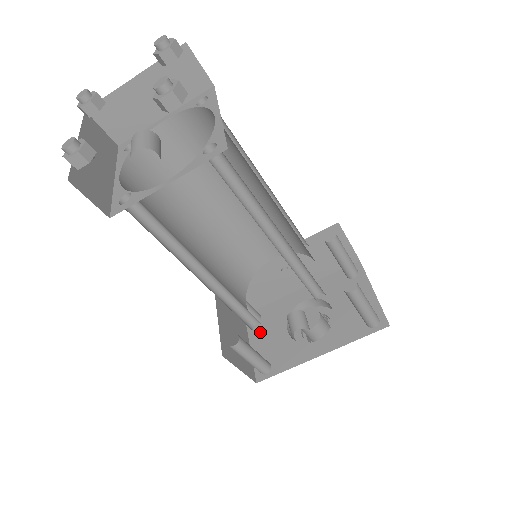
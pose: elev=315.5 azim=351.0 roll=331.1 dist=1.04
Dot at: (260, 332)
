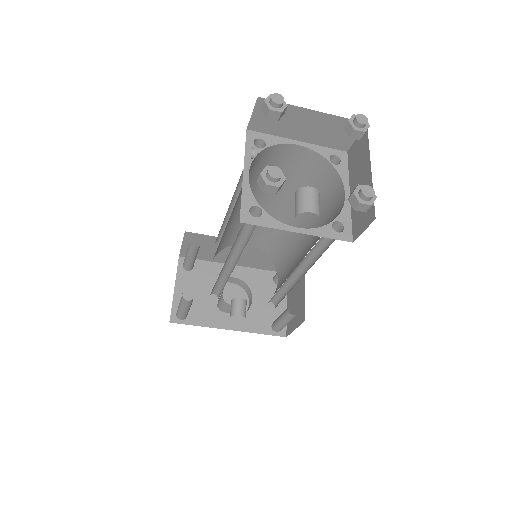
Dot at: (188, 280)
